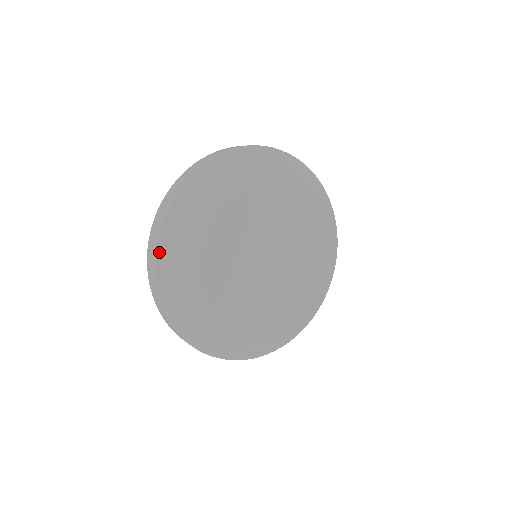
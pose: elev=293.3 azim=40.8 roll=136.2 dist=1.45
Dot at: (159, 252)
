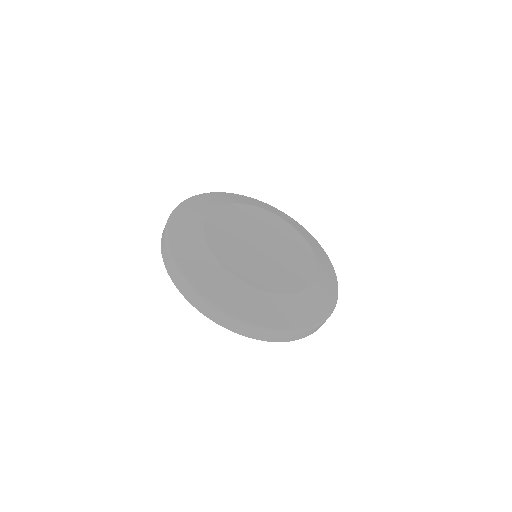
Dot at: (174, 213)
